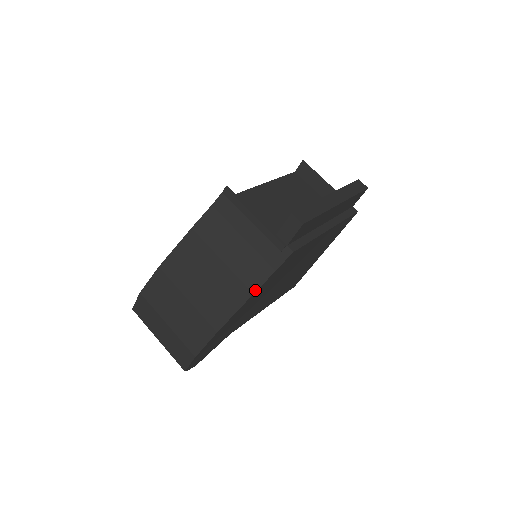
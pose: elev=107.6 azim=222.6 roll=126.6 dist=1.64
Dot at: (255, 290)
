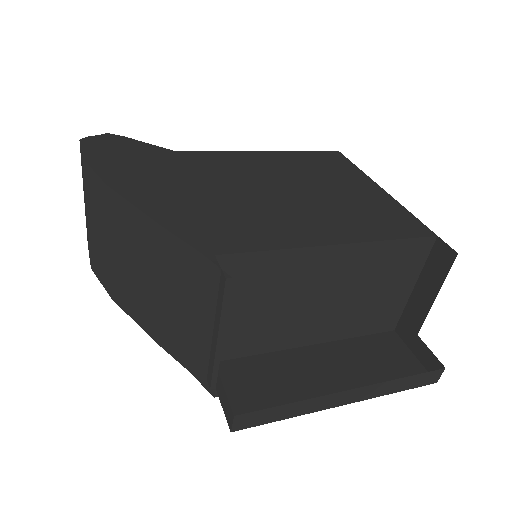
Dot at: (161, 345)
